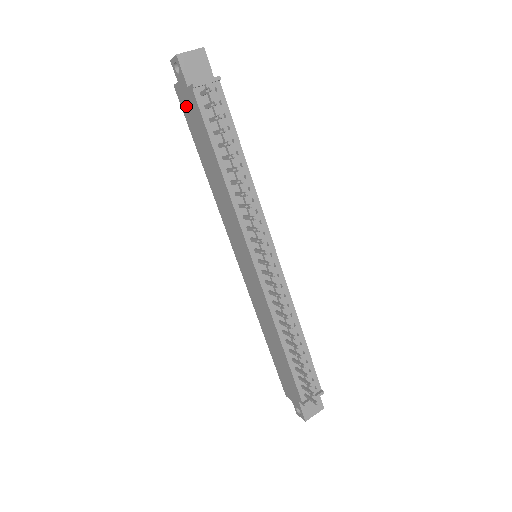
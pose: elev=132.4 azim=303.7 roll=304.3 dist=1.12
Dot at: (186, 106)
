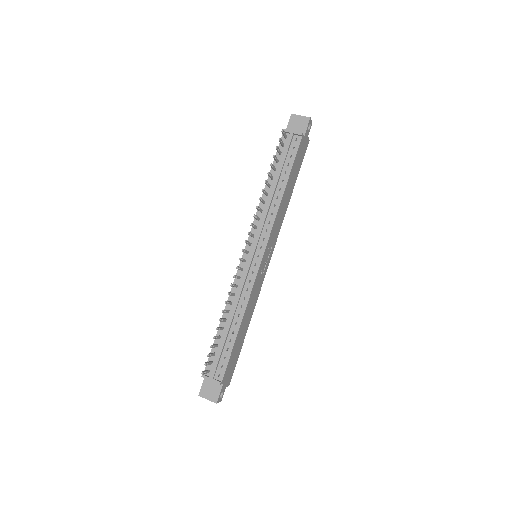
Dot at: occluded
